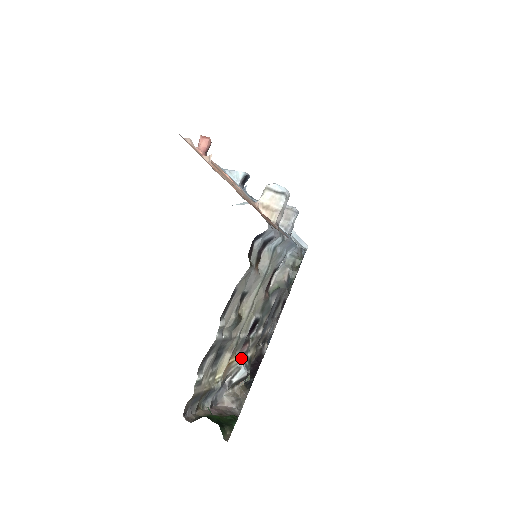
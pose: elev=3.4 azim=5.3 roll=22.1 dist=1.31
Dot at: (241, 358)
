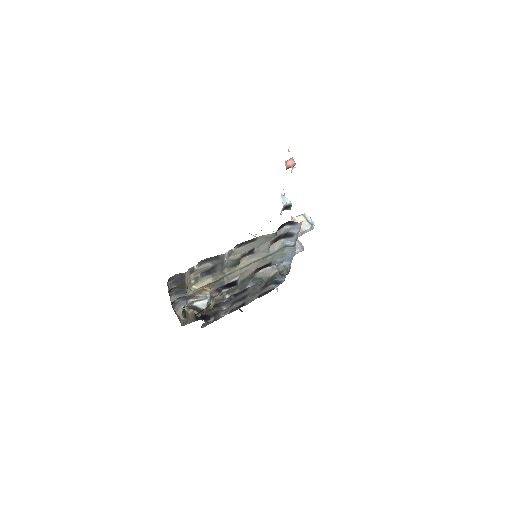
Dot at: occluded
